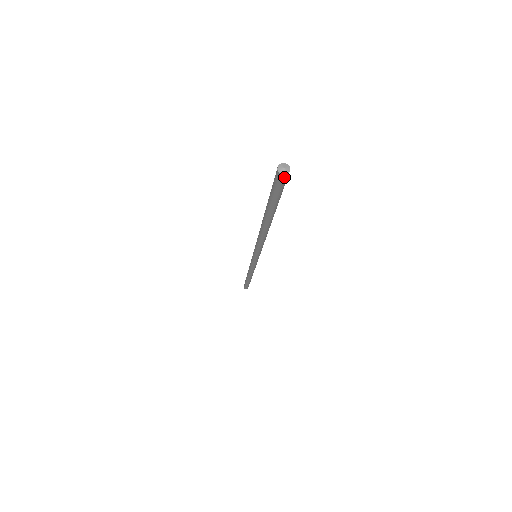
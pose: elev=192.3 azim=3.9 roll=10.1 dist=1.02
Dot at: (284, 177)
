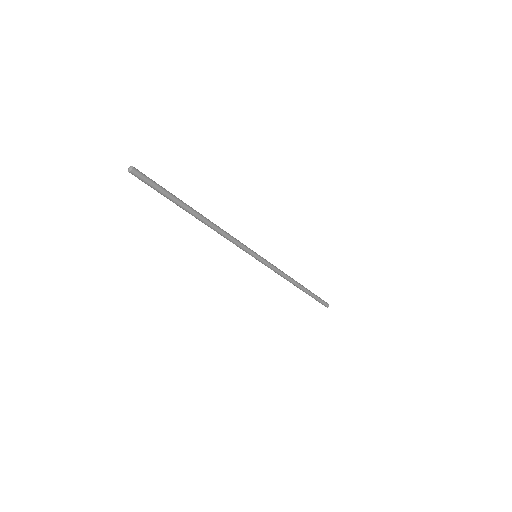
Dot at: (134, 171)
